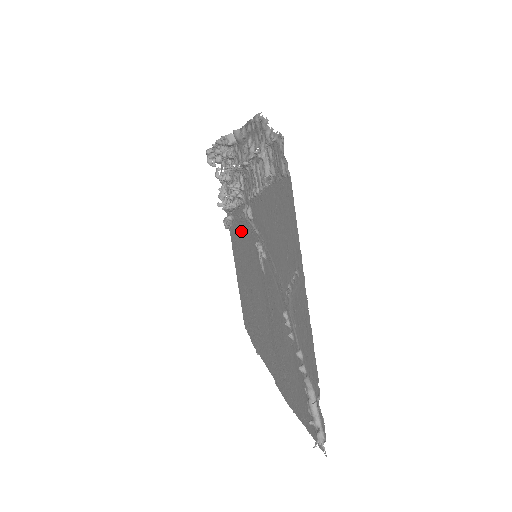
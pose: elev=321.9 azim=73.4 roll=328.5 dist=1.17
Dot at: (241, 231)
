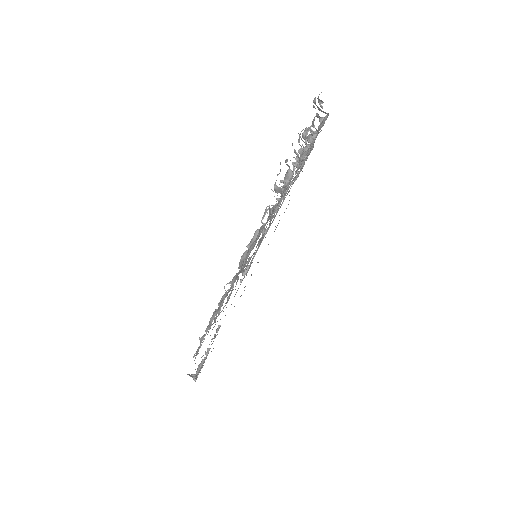
Dot at: occluded
